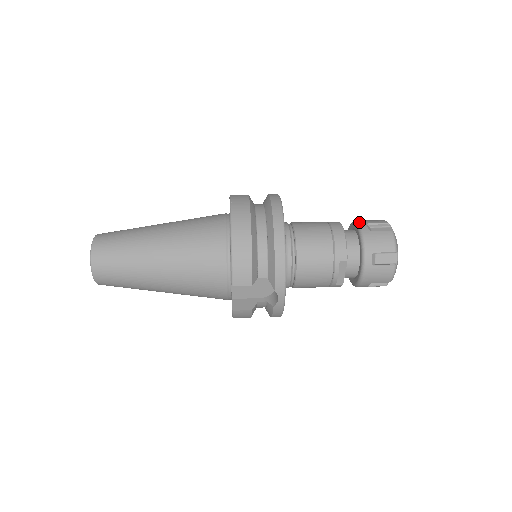
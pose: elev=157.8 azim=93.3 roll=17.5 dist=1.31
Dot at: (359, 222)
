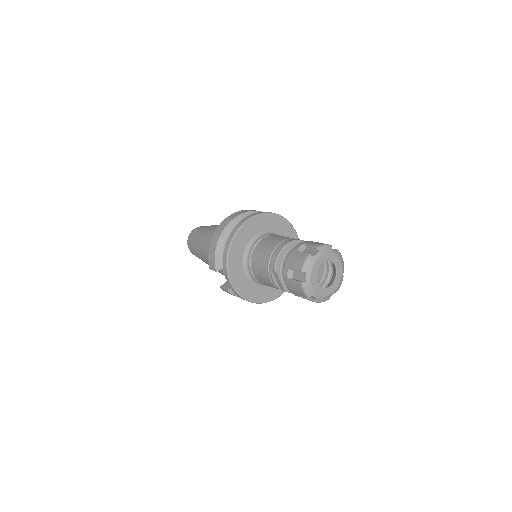
Dot at: (302, 242)
